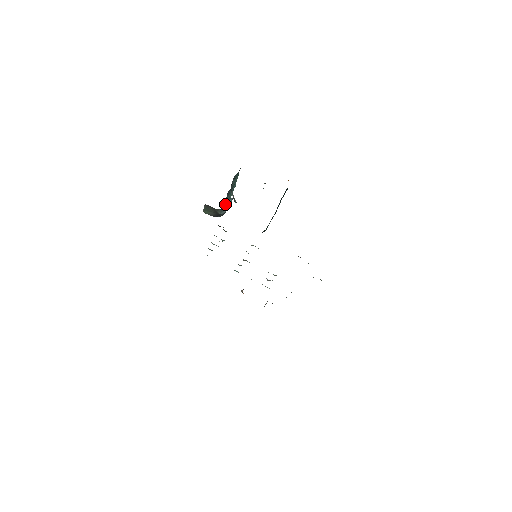
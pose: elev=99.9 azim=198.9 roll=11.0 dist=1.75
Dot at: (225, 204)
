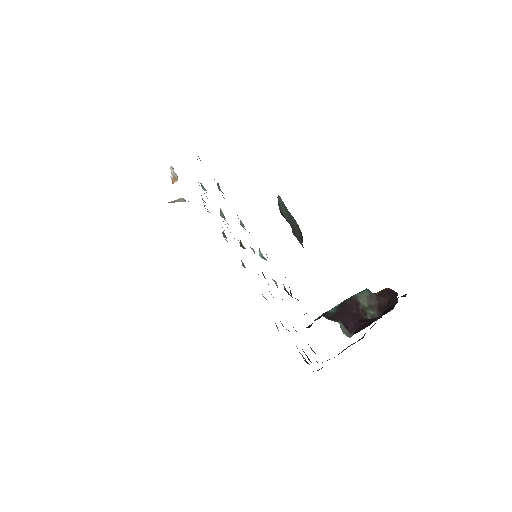
Dot at: occluded
